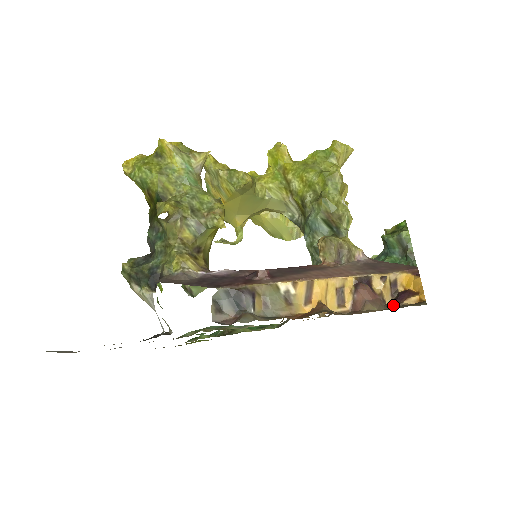
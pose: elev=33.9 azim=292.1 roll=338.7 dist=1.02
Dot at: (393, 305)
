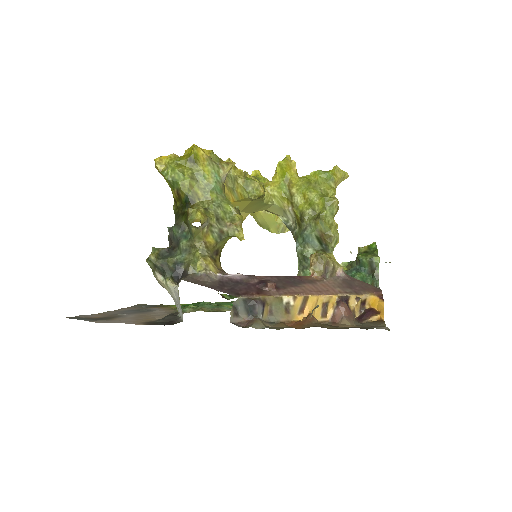
Dot at: (361, 320)
